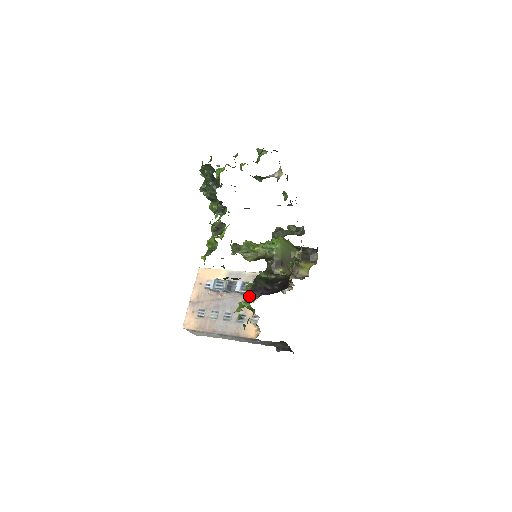
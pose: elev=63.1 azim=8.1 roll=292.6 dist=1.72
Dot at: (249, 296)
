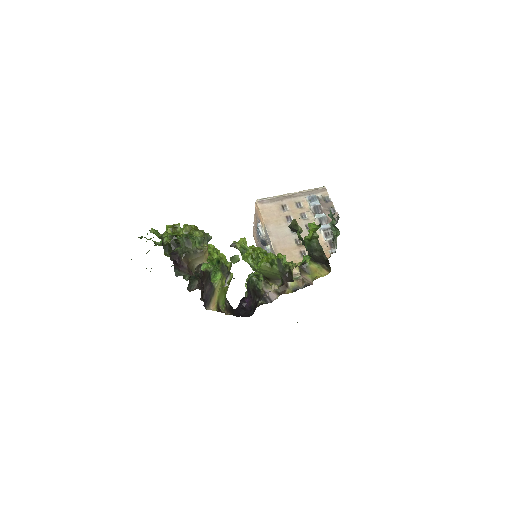
Dot at: occluded
